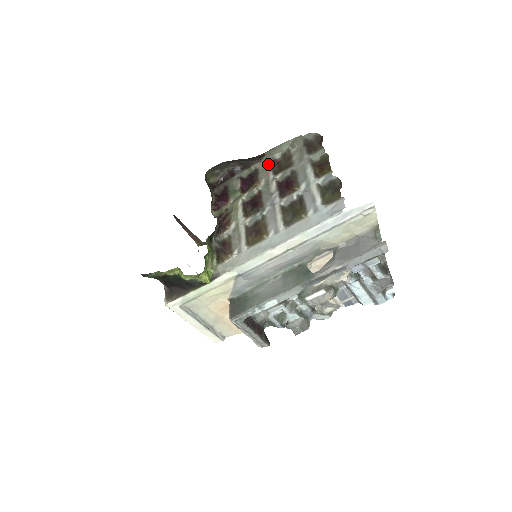
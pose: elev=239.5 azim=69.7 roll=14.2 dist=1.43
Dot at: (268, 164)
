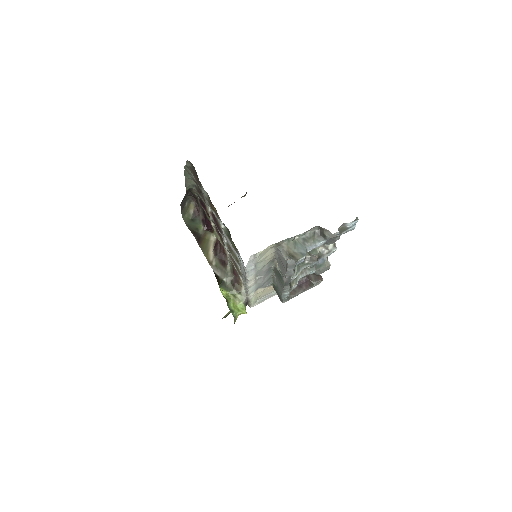
Dot at: occluded
